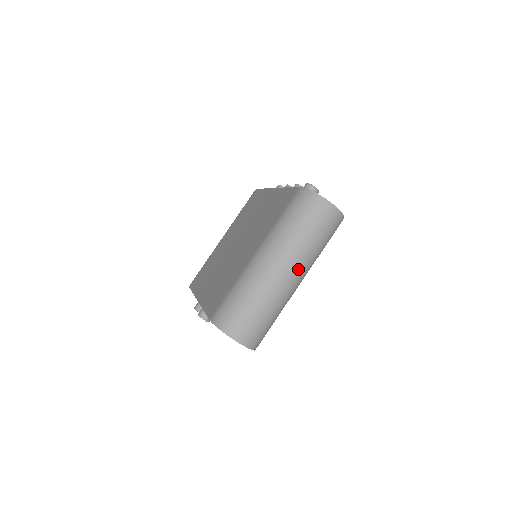
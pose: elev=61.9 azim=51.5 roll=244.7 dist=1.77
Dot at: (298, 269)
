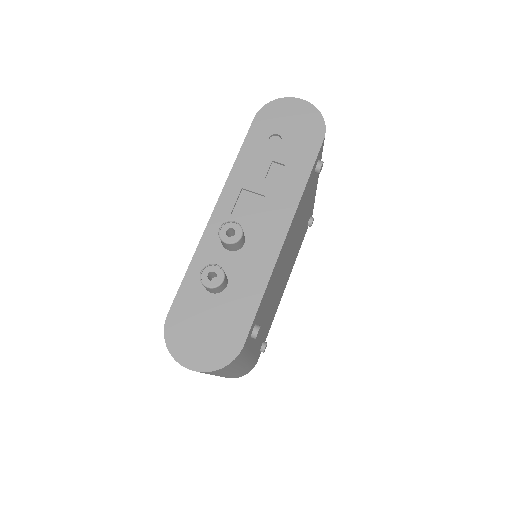
Dot at: occluded
